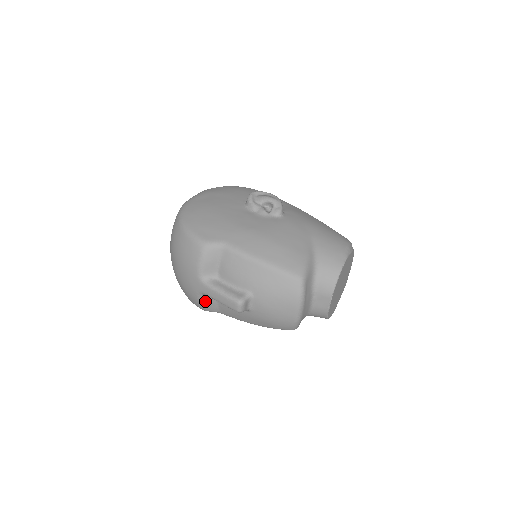
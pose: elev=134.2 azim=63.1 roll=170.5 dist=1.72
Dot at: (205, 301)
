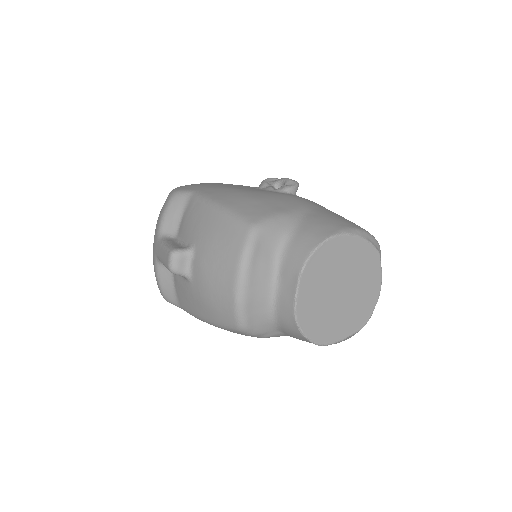
Dot at: (162, 276)
